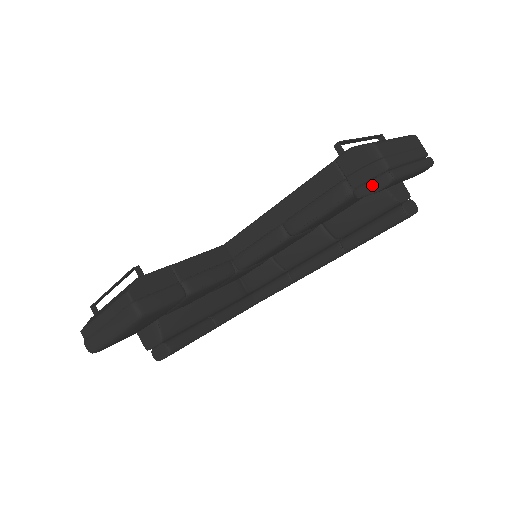
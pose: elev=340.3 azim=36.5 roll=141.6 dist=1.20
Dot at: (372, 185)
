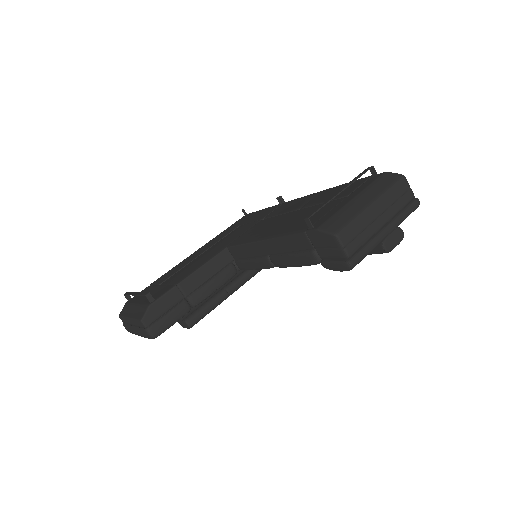
Dot at: (335, 266)
